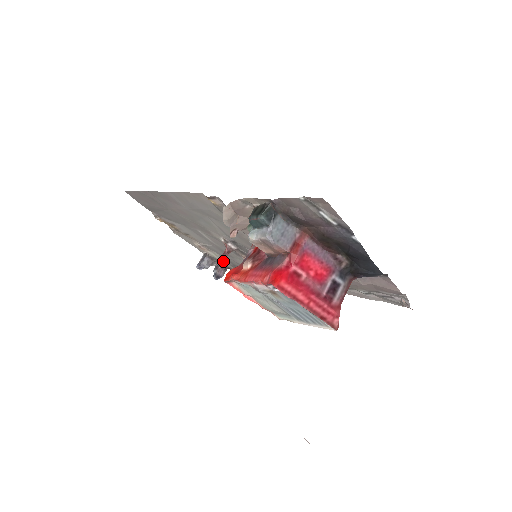
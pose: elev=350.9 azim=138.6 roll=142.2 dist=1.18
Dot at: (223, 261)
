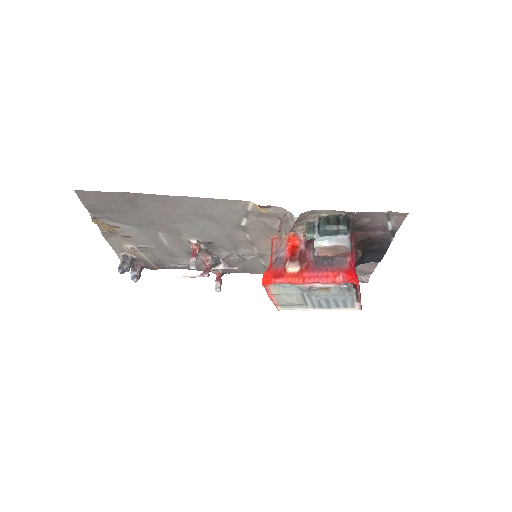
Dot at: (195, 263)
